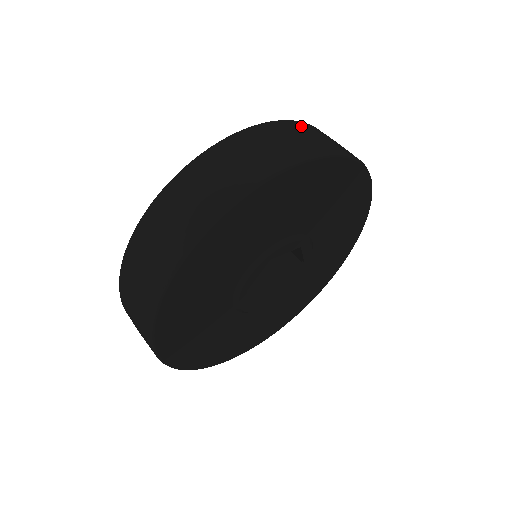
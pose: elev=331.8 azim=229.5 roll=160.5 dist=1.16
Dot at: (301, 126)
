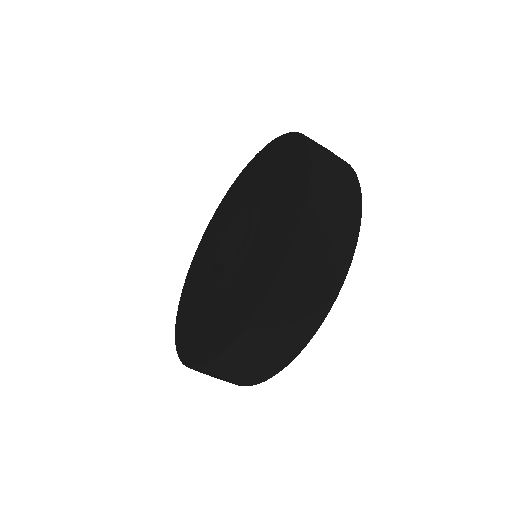
Dot at: occluded
